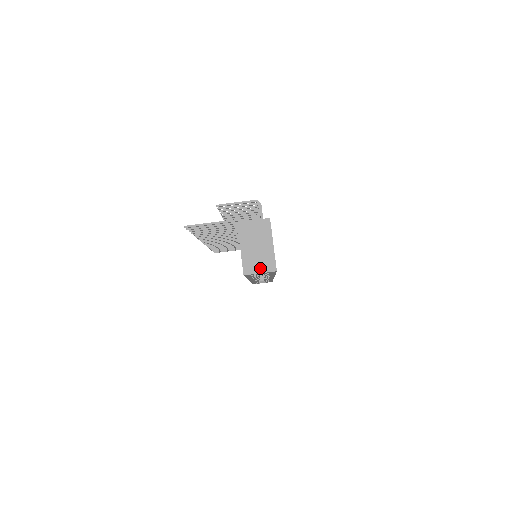
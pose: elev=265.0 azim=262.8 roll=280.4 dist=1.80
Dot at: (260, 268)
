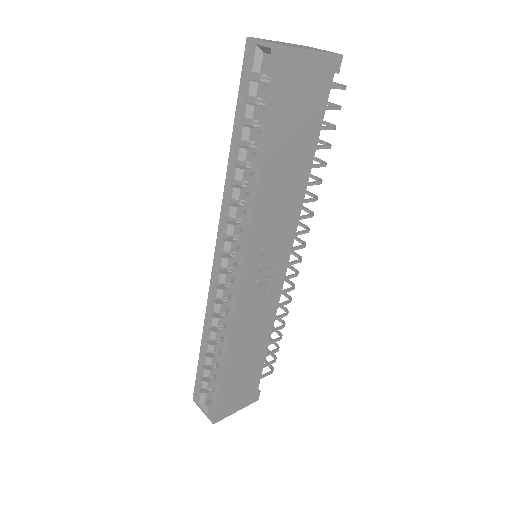
Dot at: (272, 42)
